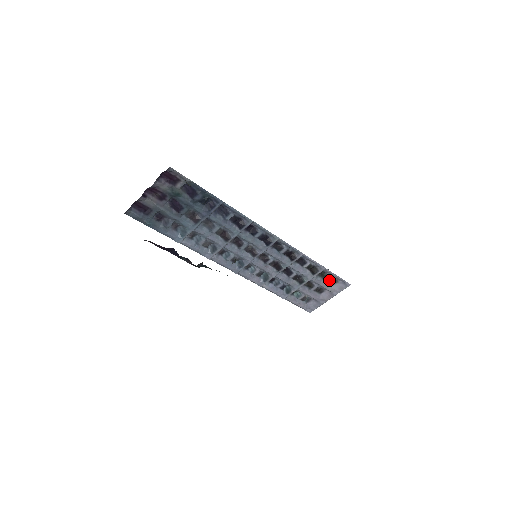
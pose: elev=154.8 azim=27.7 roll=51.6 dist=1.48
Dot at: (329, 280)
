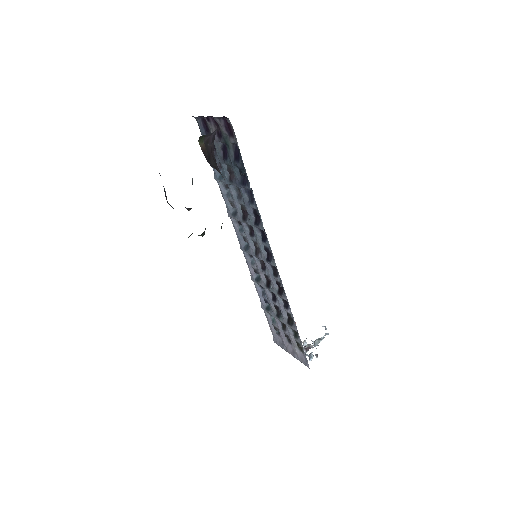
Dot at: (298, 343)
